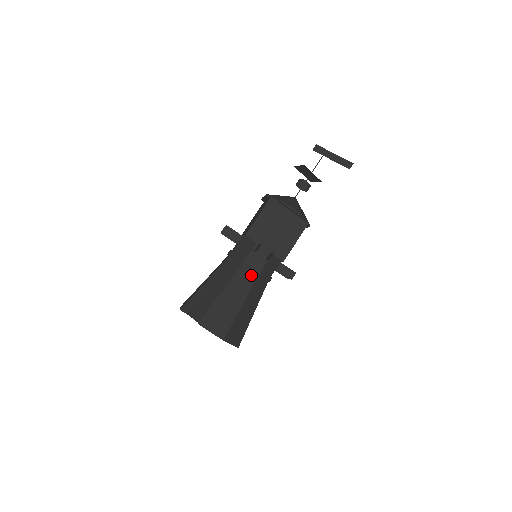
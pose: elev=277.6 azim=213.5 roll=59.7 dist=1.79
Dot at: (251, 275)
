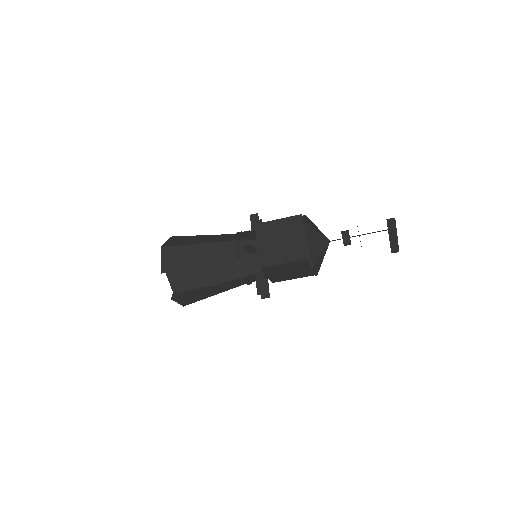
Dot at: (239, 283)
